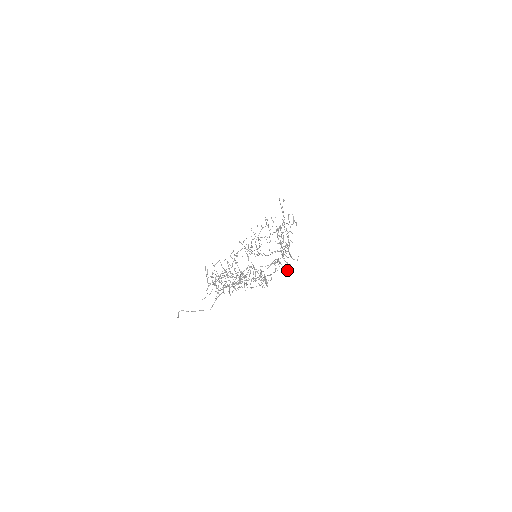
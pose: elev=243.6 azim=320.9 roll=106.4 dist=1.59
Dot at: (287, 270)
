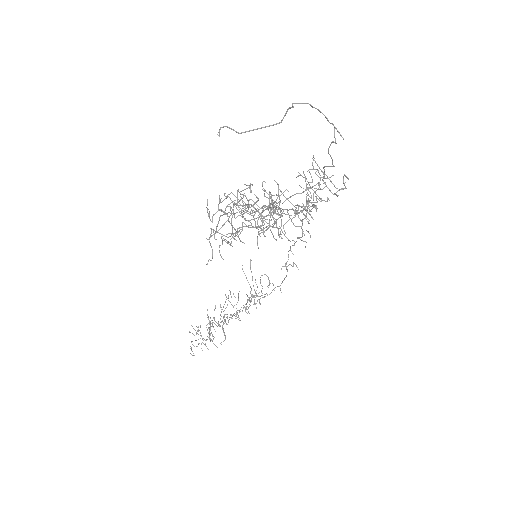
Dot at: (339, 189)
